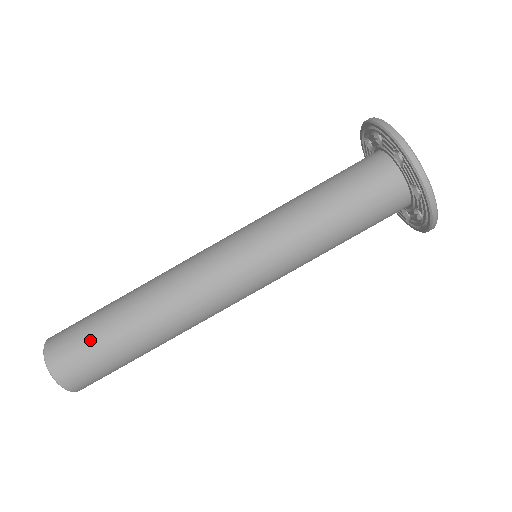
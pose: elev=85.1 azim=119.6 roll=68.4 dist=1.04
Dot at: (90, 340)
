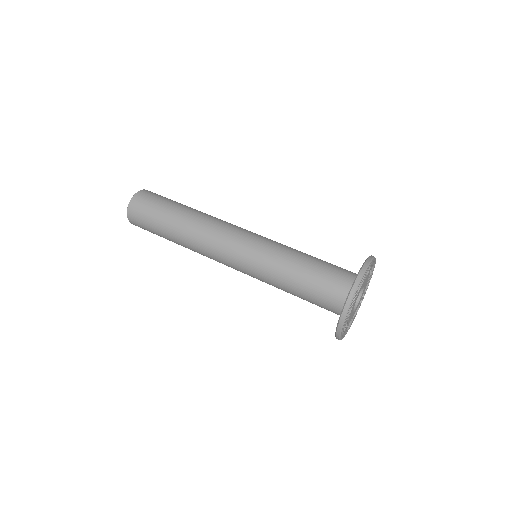
Dot at: (156, 208)
